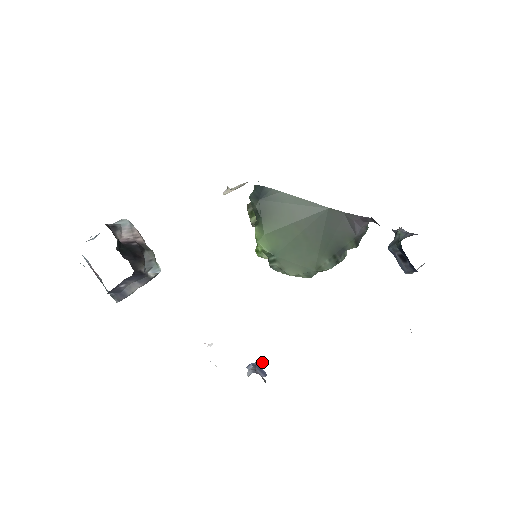
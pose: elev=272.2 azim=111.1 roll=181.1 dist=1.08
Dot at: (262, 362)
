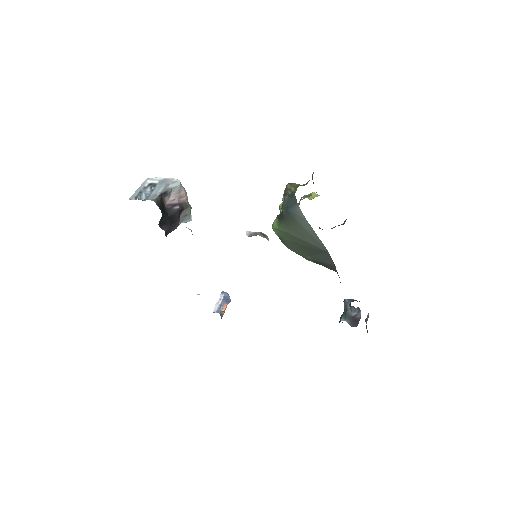
Dot at: (225, 309)
